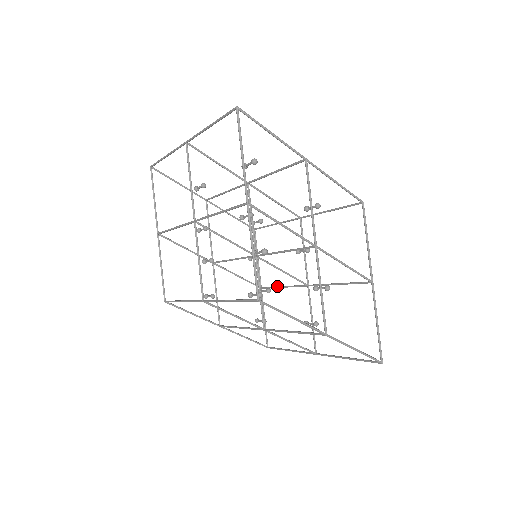
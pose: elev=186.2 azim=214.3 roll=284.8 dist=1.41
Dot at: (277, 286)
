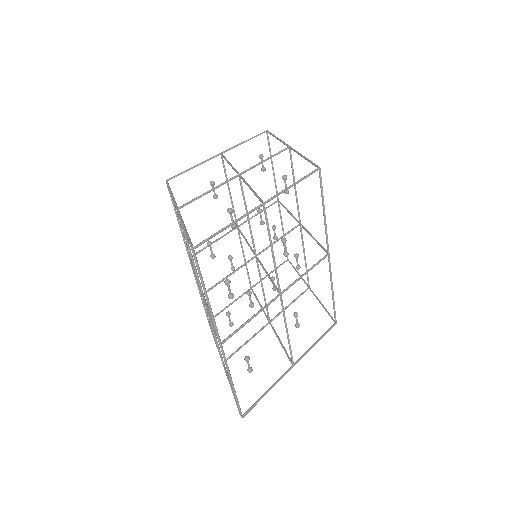
Dot at: (289, 339)
